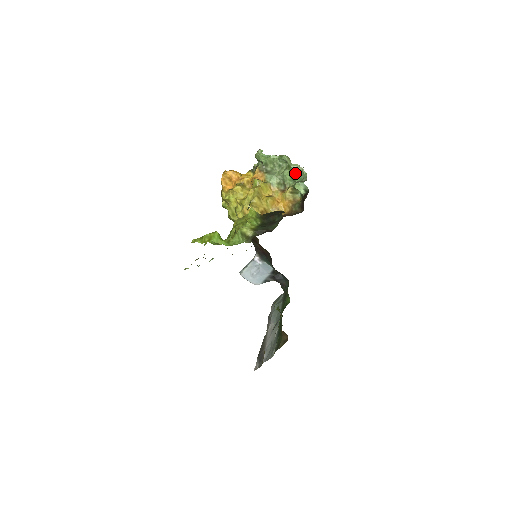
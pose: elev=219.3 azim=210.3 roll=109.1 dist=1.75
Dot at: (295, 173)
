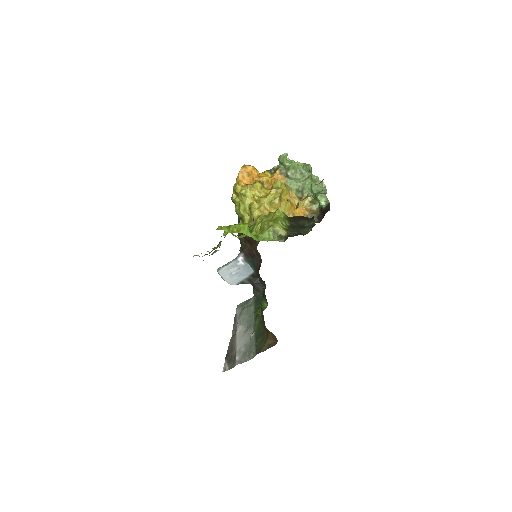
Dot at: (313, 184)
